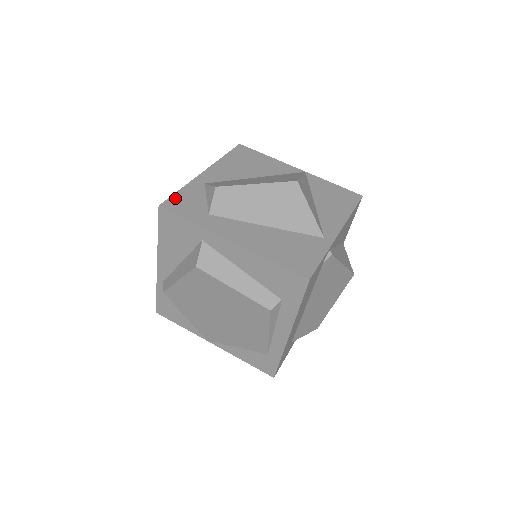
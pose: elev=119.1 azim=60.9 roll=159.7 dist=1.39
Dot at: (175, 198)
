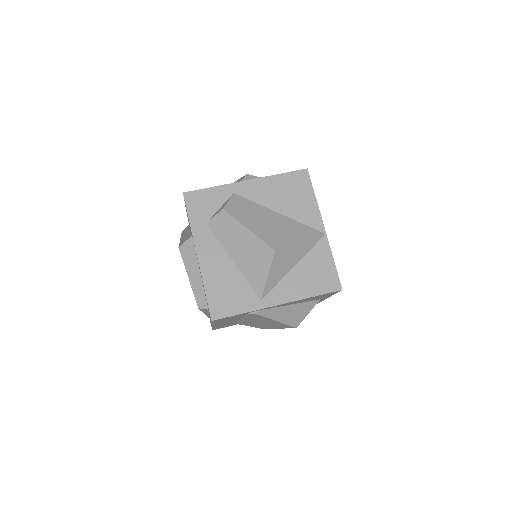
Dot at: (200, 193)
